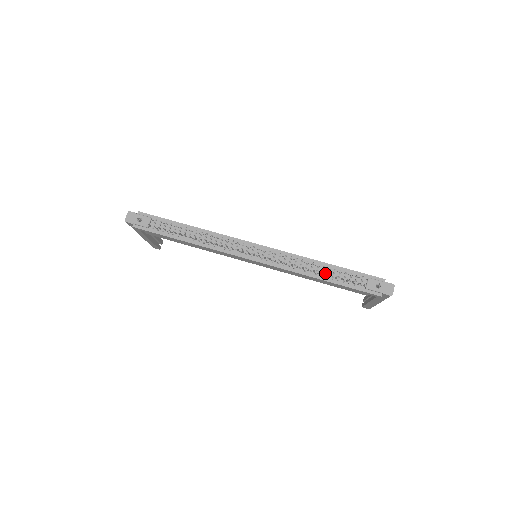
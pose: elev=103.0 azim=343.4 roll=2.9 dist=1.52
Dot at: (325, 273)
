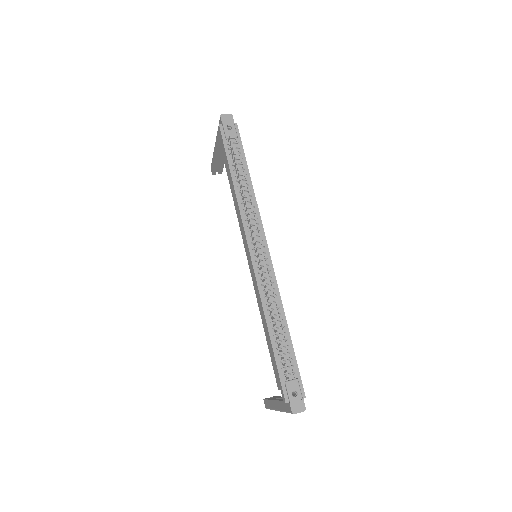
Dot at: (277, 330)
